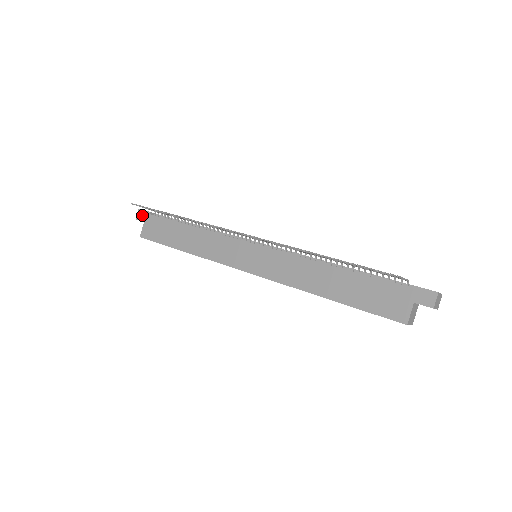
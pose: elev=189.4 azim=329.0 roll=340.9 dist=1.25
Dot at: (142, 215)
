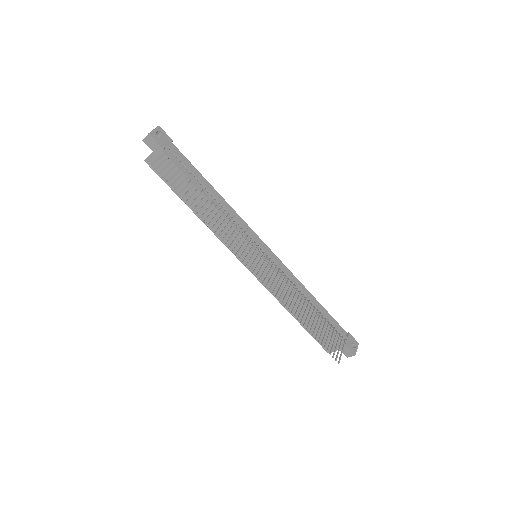
Dot at: (152, 144)
